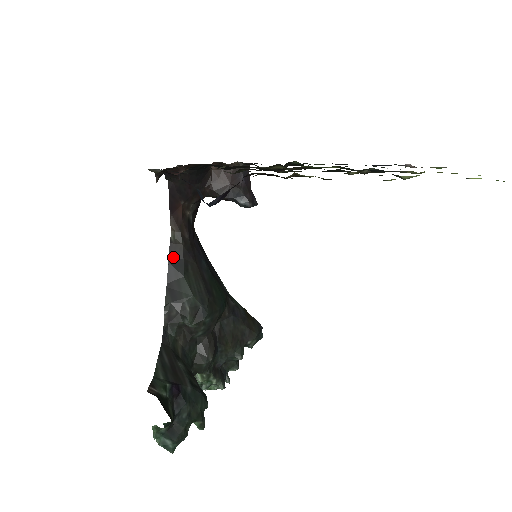
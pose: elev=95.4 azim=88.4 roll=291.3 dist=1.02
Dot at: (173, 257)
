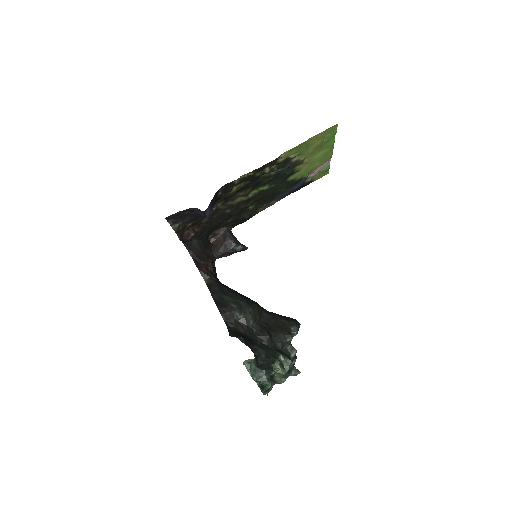
Dot at: (212, 290)
